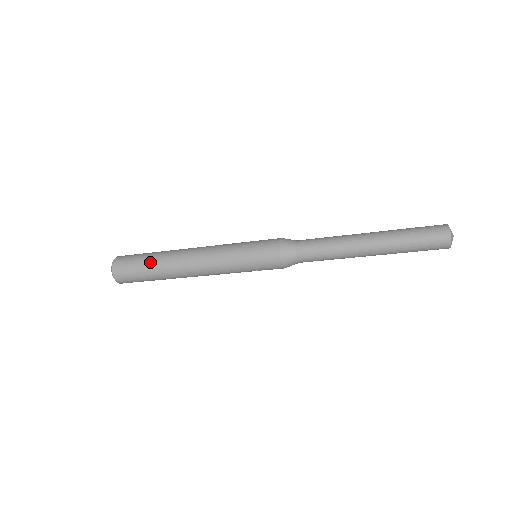
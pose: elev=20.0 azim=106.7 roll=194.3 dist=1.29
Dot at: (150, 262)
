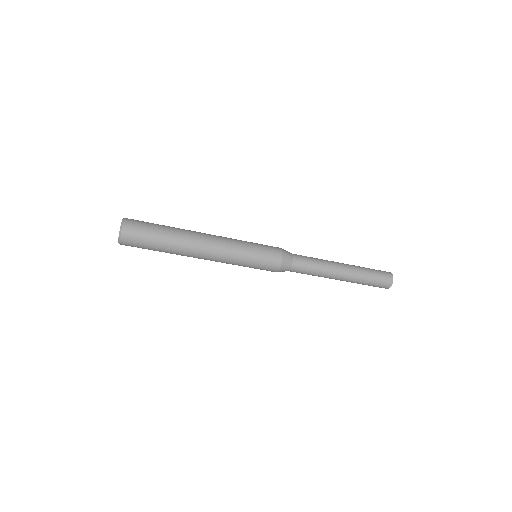
Dot at: (163, 244)
